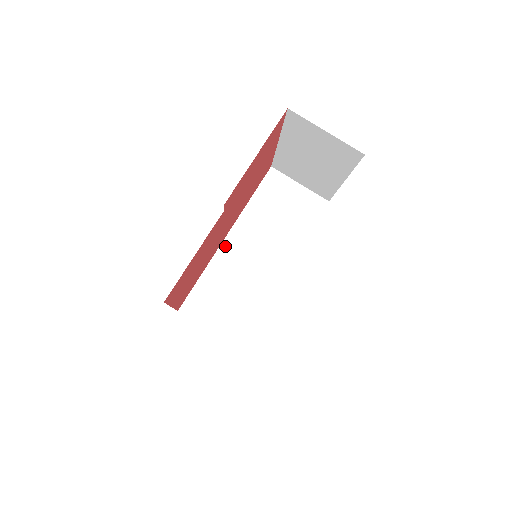
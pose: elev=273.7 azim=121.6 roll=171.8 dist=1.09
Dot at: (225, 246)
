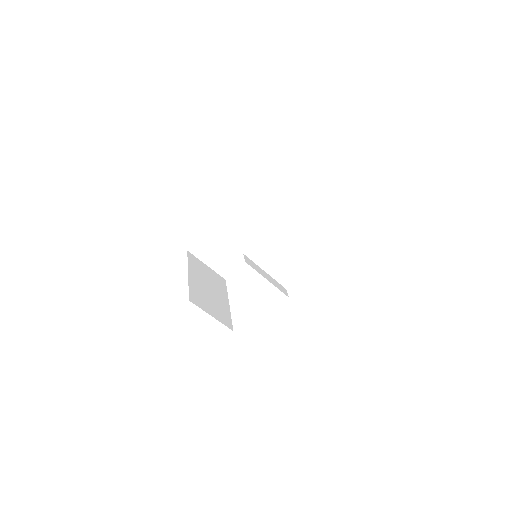
Dot at: (233, 213)
